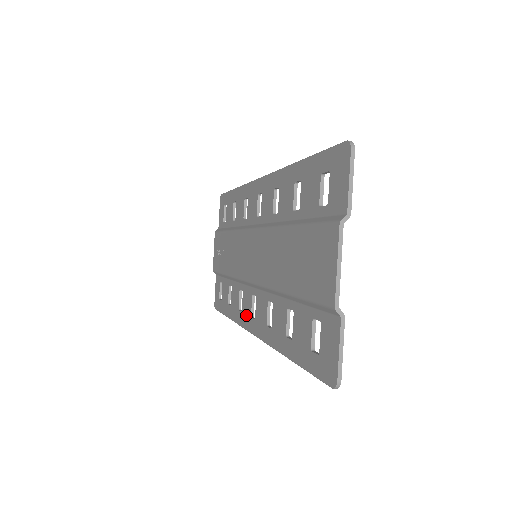
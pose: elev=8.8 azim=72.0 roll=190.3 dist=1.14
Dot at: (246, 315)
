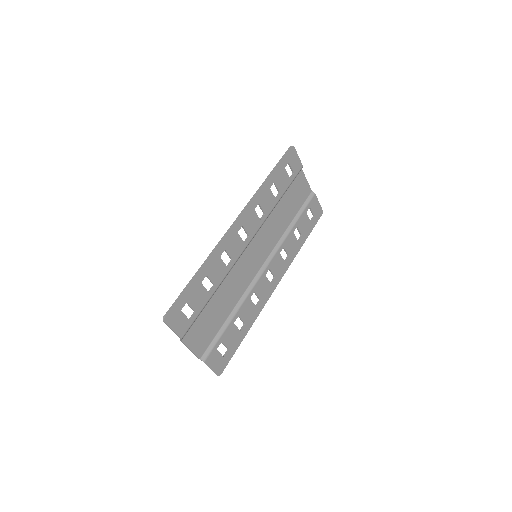
Dot at: (278, 270)
